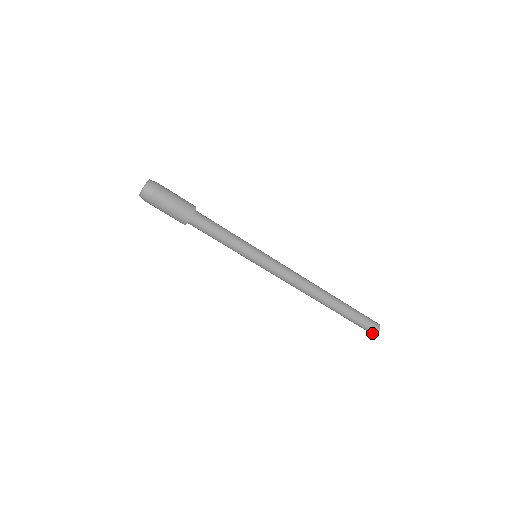
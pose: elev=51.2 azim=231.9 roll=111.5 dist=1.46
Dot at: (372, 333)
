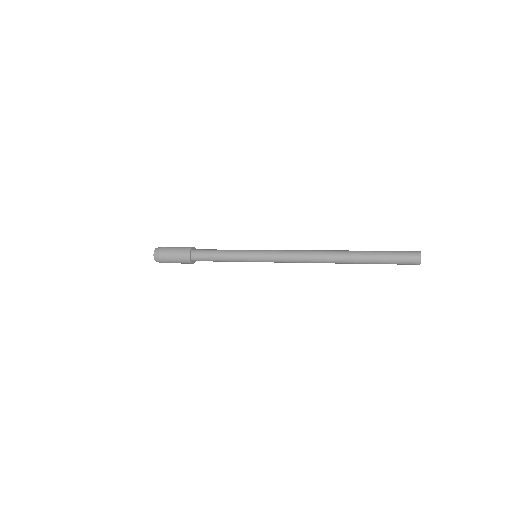
Dot at: occluded
